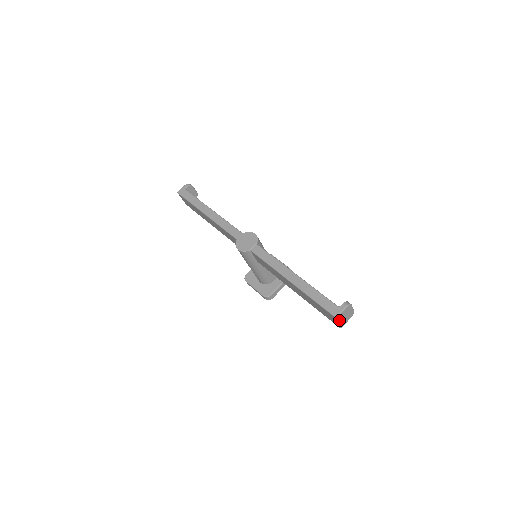
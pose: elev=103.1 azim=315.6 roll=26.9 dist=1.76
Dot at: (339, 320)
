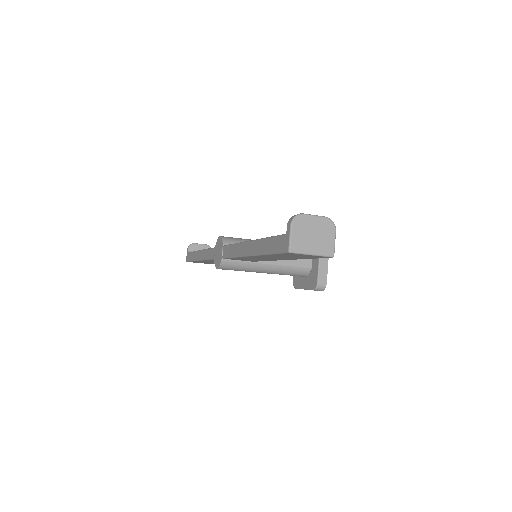
Dot at: (305, 250)
